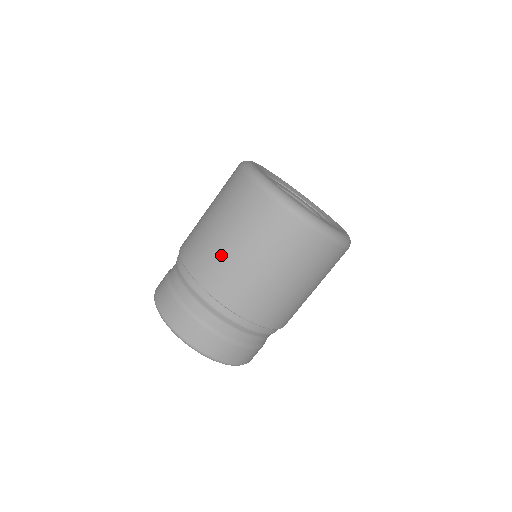
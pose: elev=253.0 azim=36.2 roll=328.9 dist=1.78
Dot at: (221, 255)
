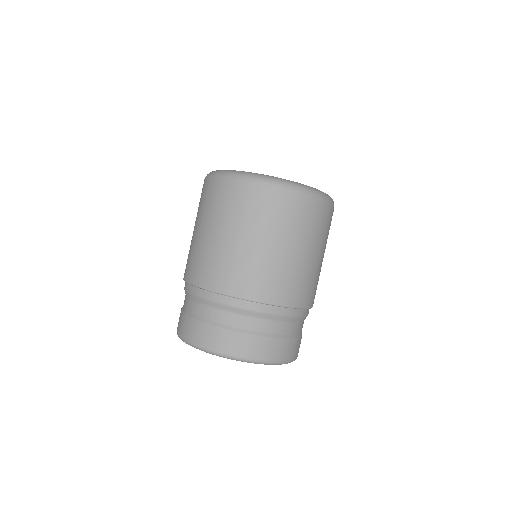
Dot at: (262, 263)
